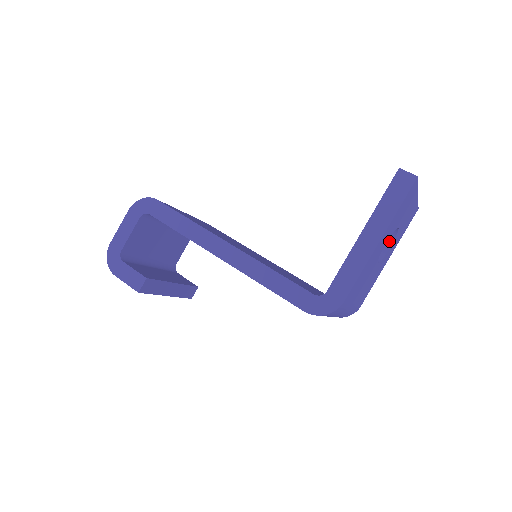
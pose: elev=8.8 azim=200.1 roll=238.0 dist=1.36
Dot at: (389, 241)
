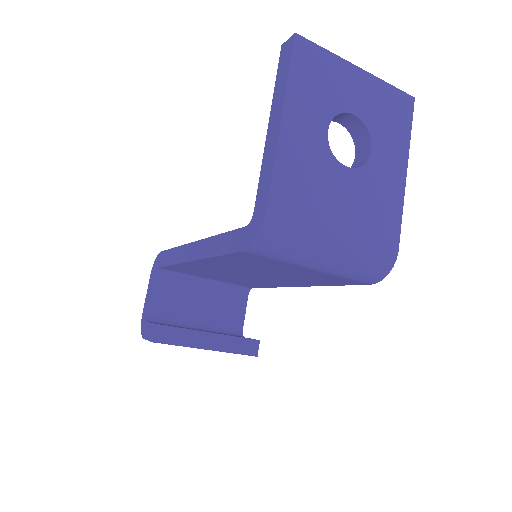
Dot at: (367, 142)
